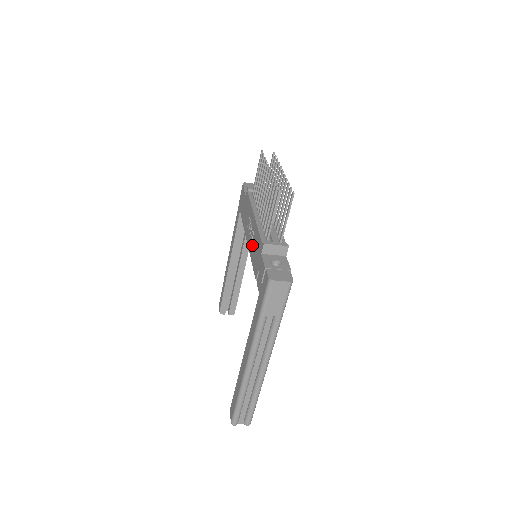
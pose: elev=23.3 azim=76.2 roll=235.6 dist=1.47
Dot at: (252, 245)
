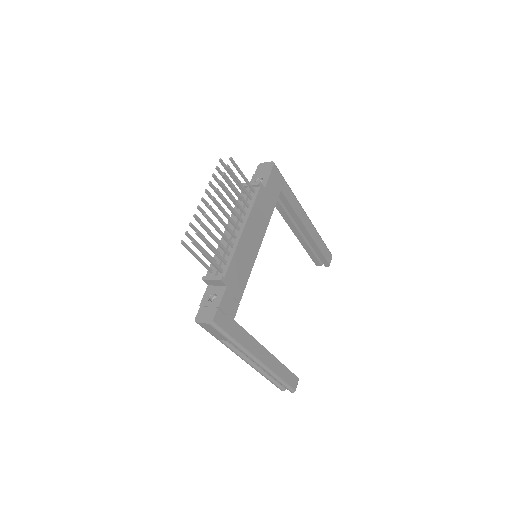
Dot at: occluded
